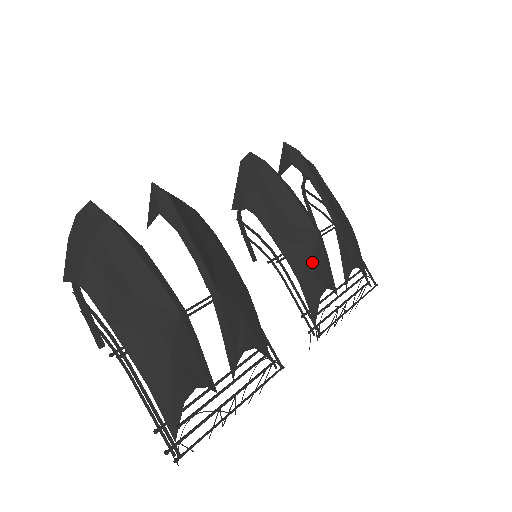
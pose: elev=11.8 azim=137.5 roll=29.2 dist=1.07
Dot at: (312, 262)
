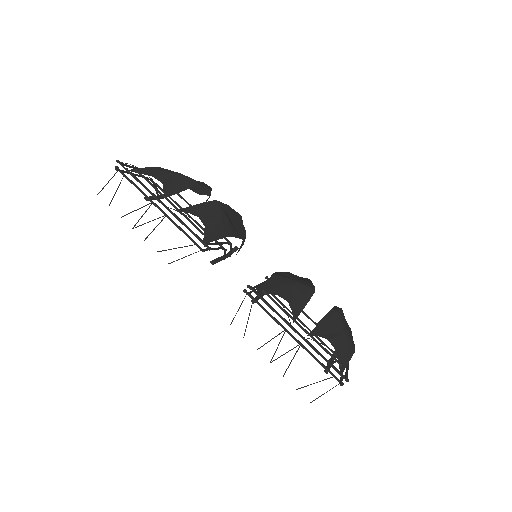
Dot at: (291, 284)
